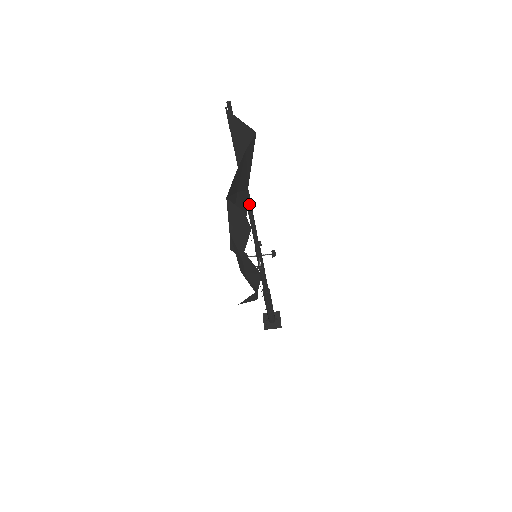
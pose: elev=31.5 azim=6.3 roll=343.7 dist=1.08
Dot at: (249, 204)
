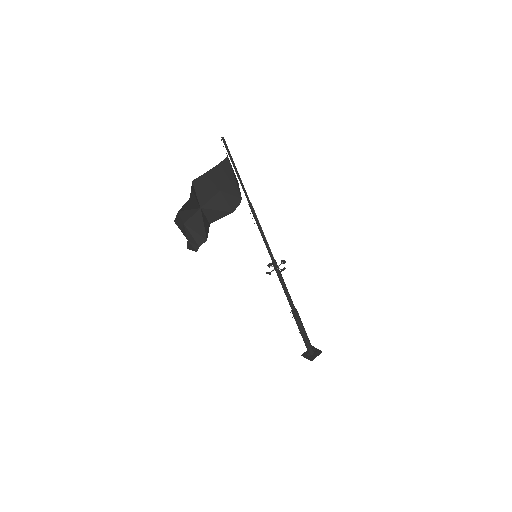
Dot at: (253, 214)
